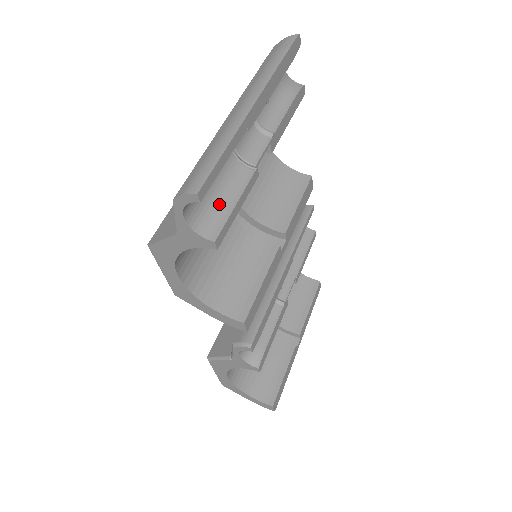
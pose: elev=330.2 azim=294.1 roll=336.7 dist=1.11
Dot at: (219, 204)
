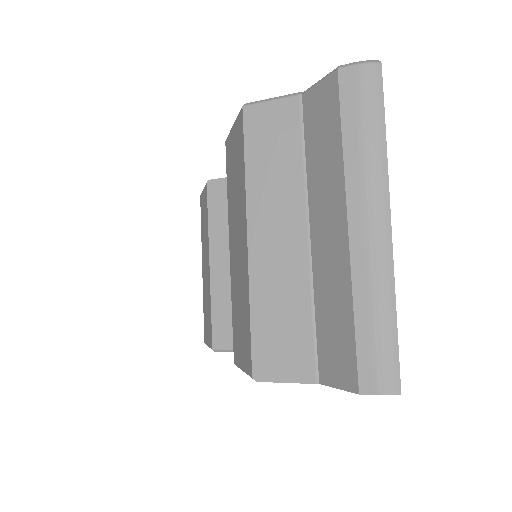
Dot at: occluded
